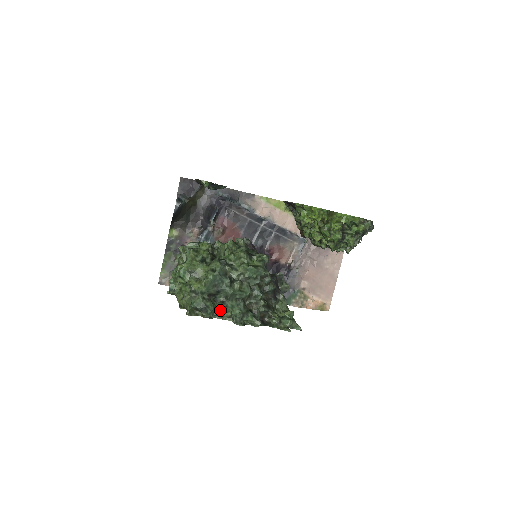
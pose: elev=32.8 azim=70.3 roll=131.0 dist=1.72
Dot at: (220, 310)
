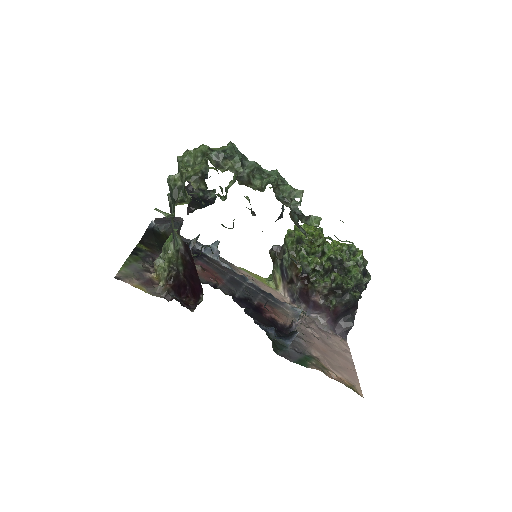
Dot at: (247, 176)
